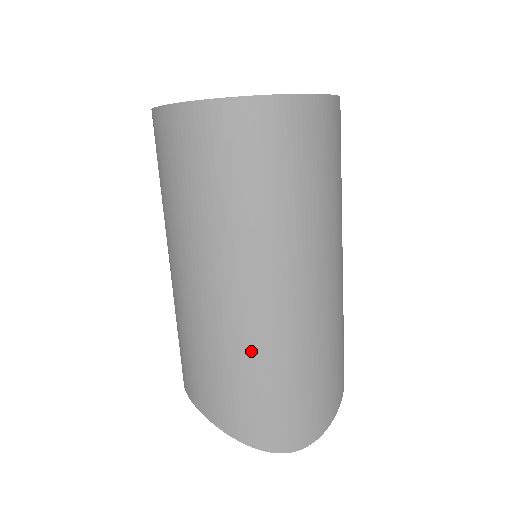
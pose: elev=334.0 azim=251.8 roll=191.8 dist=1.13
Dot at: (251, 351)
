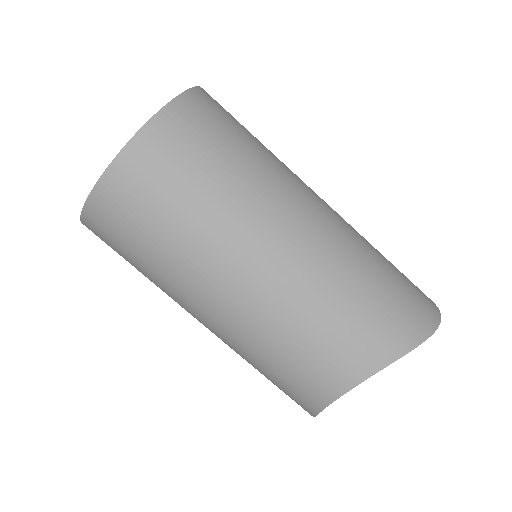
Dot at: (357, 261)
